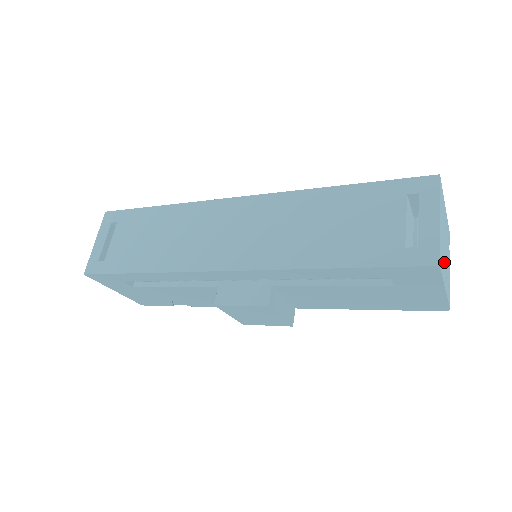
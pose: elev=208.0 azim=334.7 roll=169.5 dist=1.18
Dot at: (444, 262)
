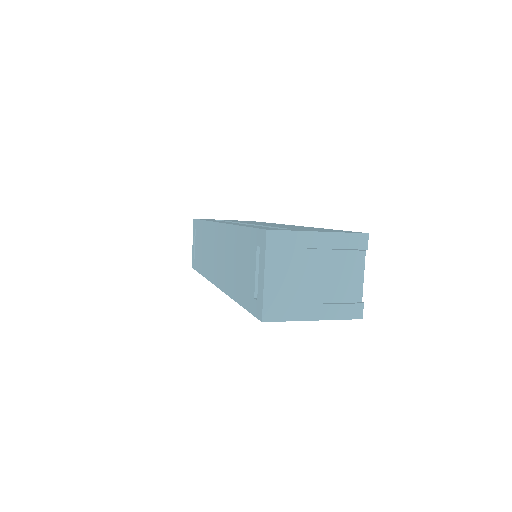
Dot at: (304, 298)
